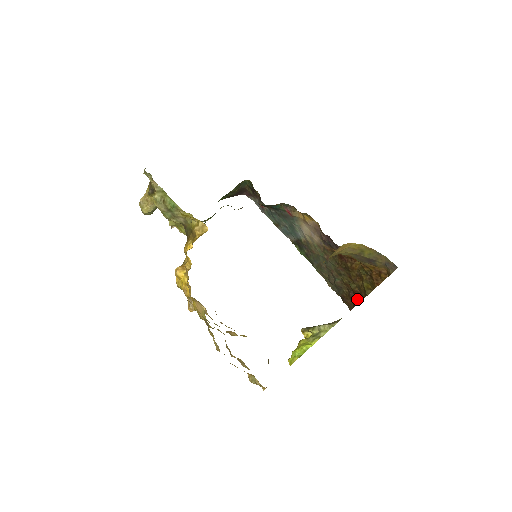
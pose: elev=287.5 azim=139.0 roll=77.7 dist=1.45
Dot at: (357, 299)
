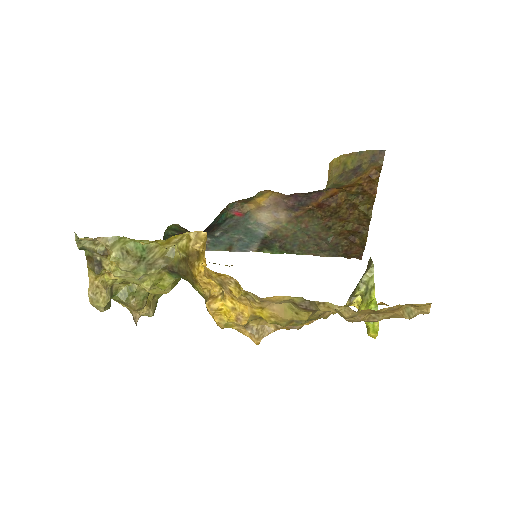
Dot at: (362, 235)
